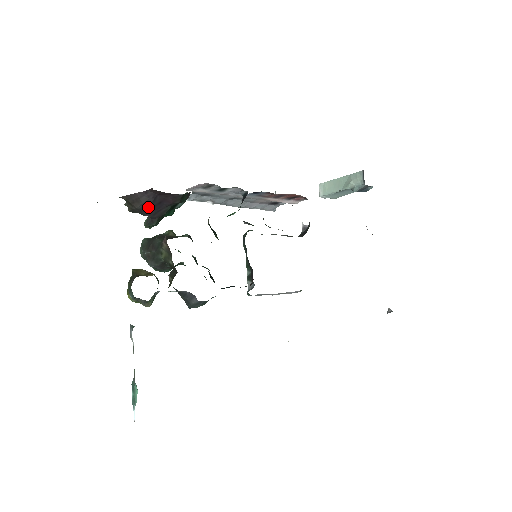
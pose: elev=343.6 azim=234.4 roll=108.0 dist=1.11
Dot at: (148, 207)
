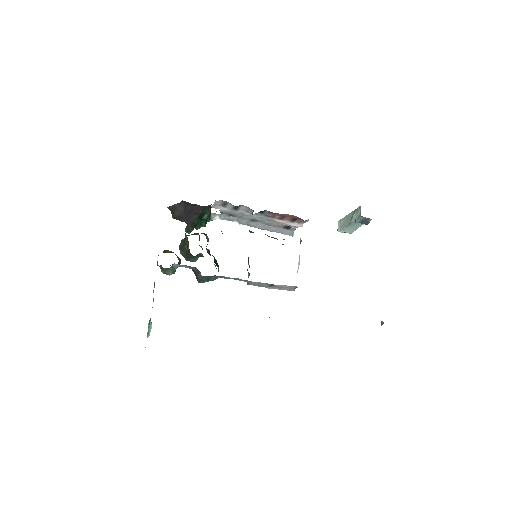
Dot at: (182, 214)
